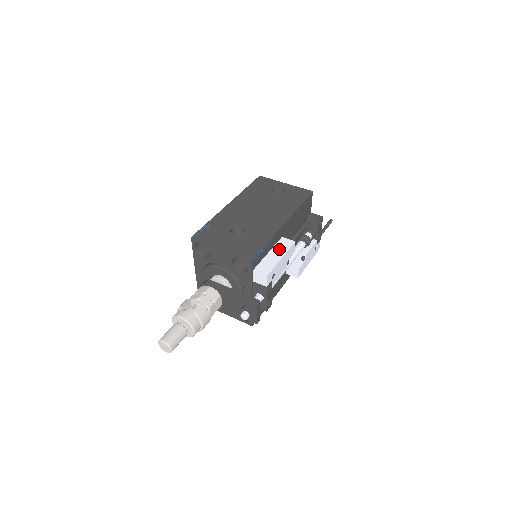
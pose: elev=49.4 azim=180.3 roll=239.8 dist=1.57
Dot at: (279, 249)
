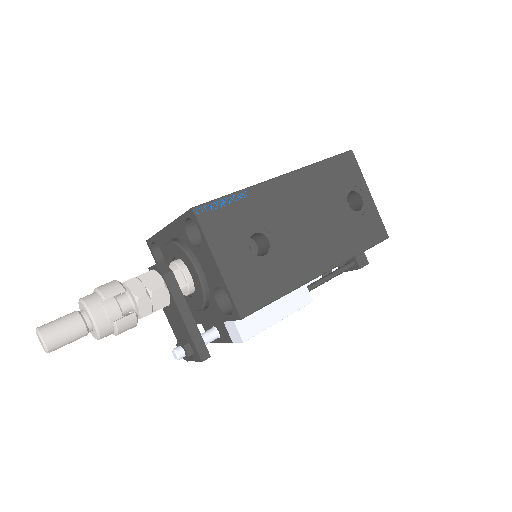
Dot at: (287, 302)
